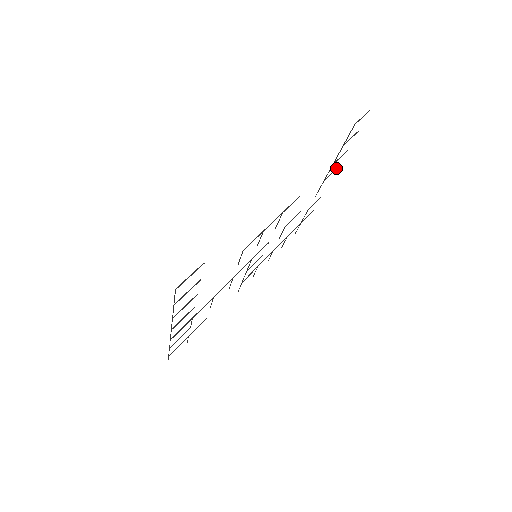
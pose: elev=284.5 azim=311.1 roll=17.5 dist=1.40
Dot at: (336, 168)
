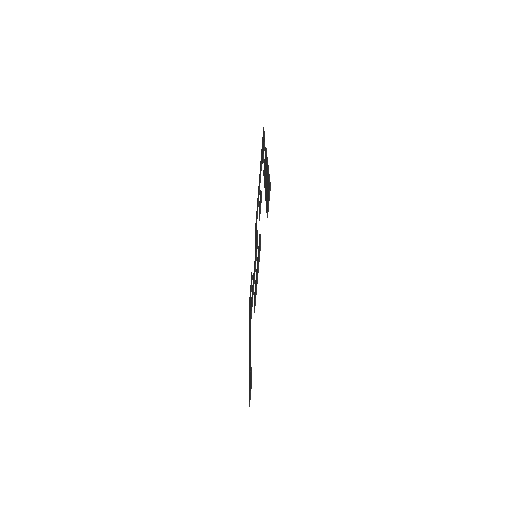
Dot at: (266, 157)
